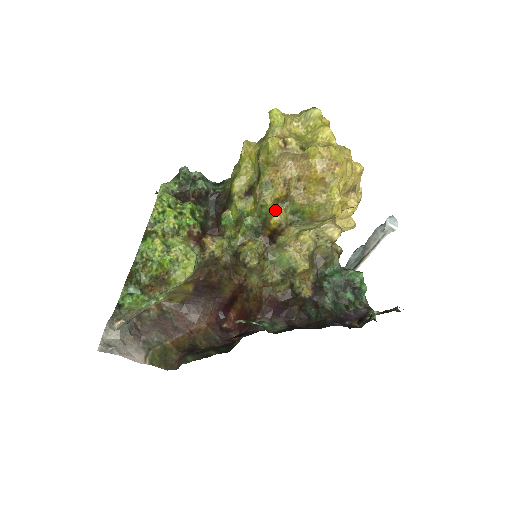
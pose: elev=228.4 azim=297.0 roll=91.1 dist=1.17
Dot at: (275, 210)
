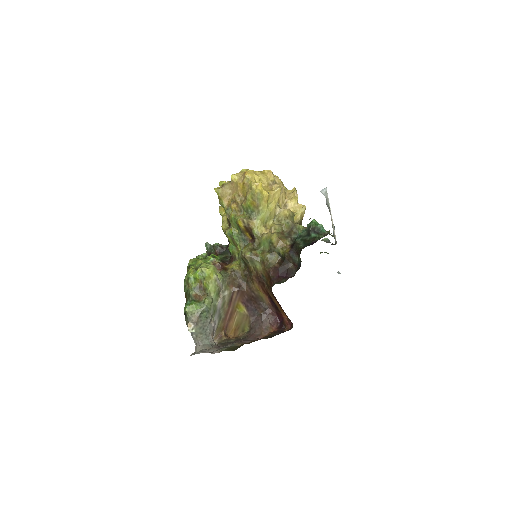
Dot at: (237, 217)
